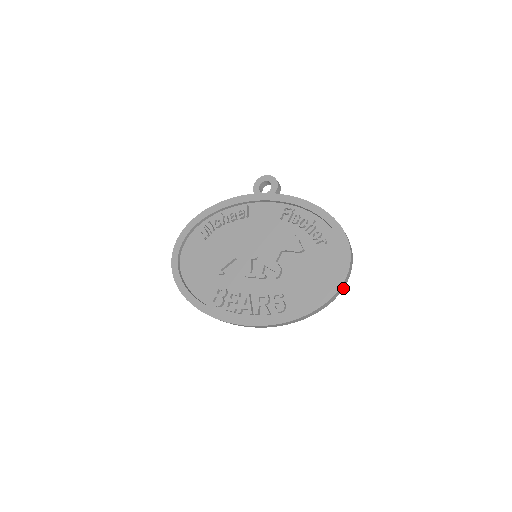
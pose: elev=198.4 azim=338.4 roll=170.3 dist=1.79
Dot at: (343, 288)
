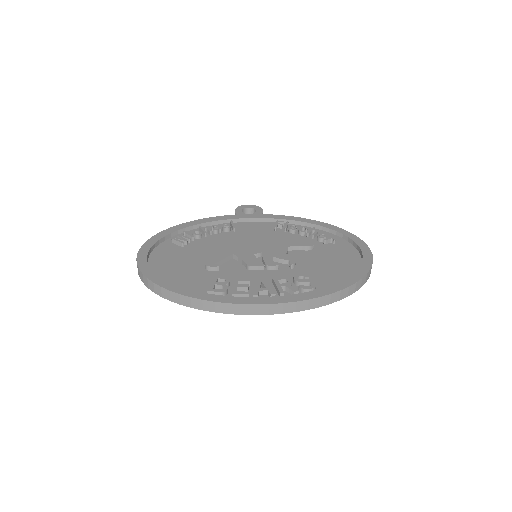
Dot at: occluded
